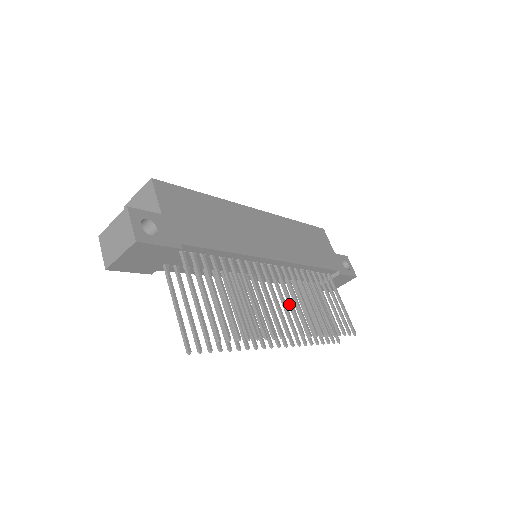
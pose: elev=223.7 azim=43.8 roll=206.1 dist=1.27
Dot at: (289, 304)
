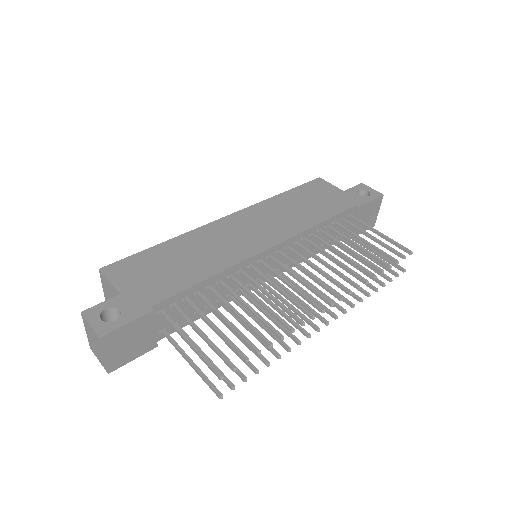
Dot at: (310, 278)
